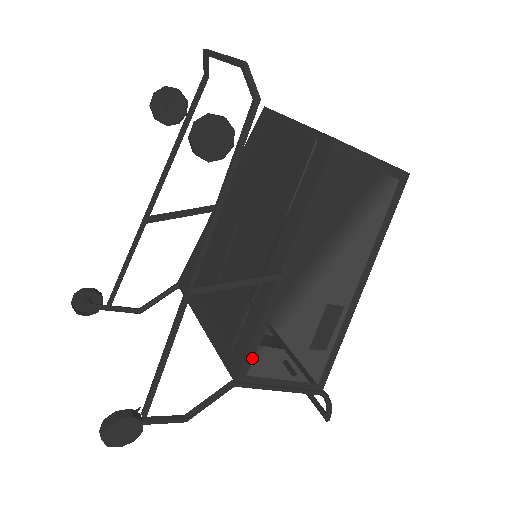
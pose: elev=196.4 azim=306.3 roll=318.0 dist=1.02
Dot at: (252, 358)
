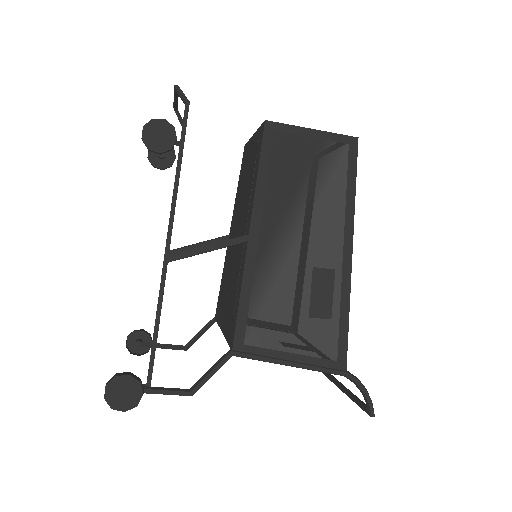
Dot at: (244, 325)
